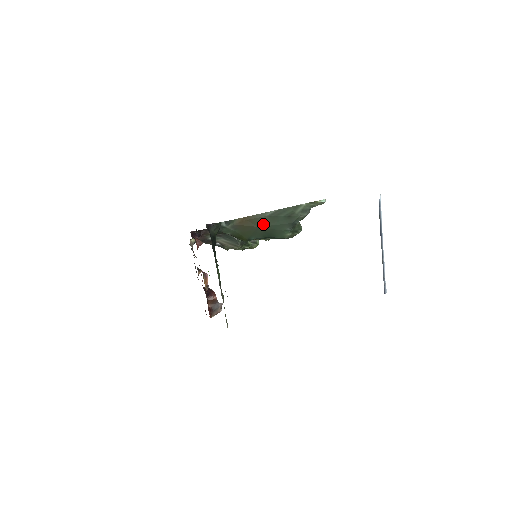
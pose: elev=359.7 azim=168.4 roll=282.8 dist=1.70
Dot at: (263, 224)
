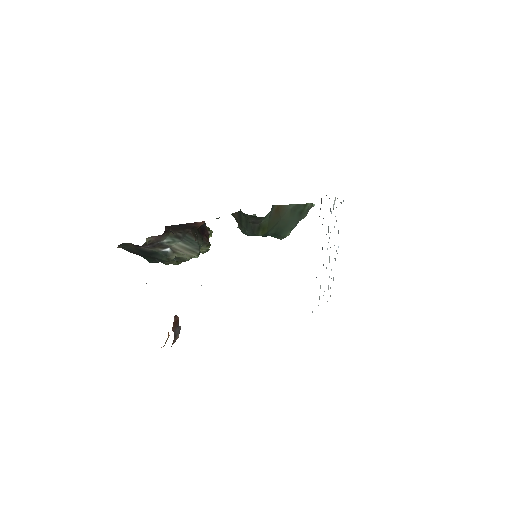
Dot at: (285, 217)
